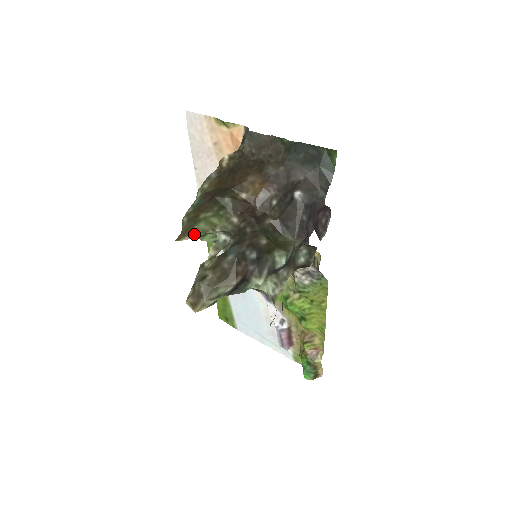
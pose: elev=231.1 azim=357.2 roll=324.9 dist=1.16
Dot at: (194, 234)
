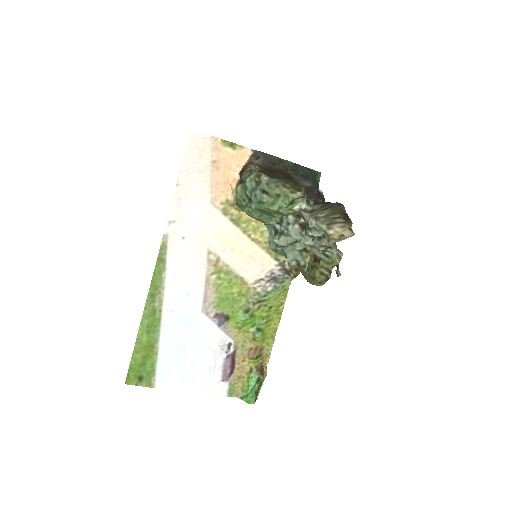
Dot at: occluded
